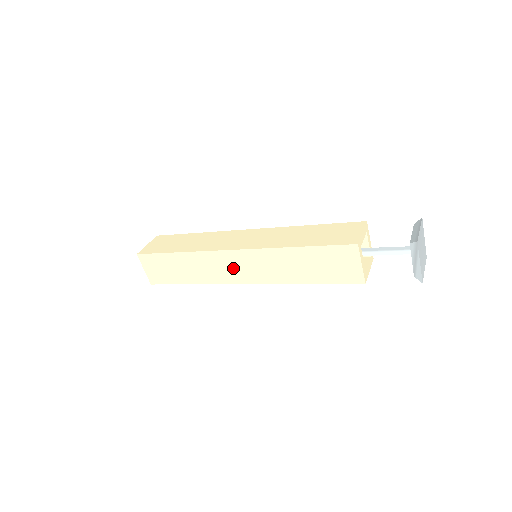
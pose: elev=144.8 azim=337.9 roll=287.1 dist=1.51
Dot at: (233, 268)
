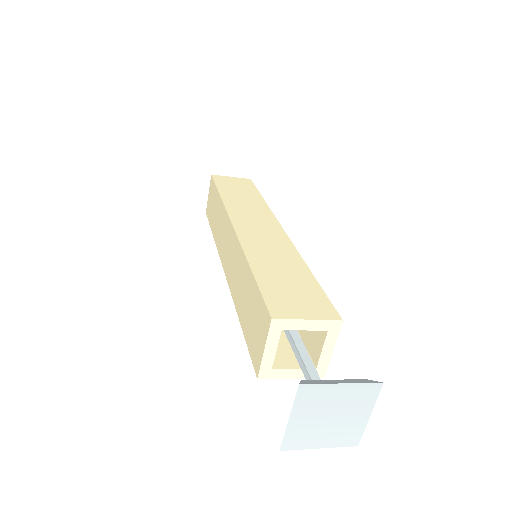
Dot at: (226, 245)
